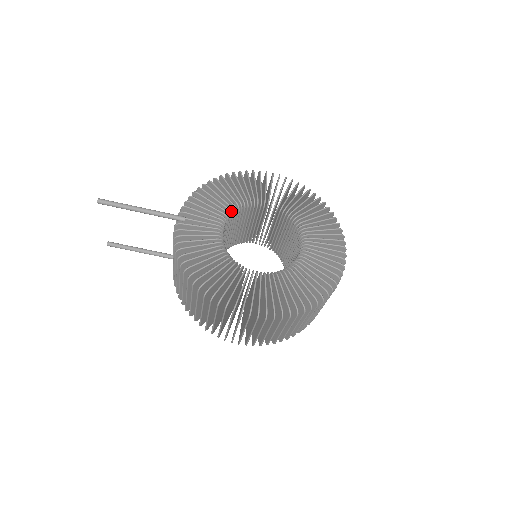
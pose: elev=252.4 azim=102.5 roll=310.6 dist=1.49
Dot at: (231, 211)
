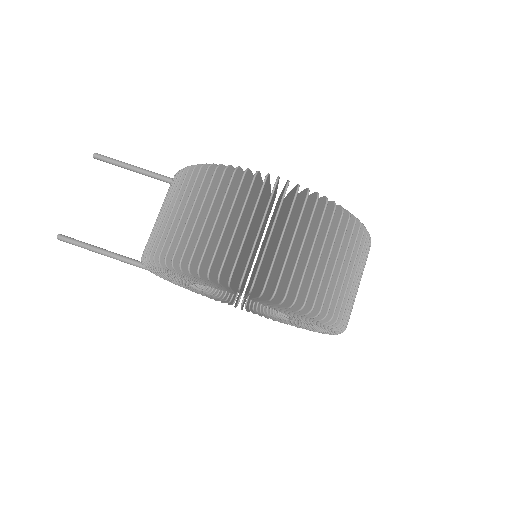
Dot at: occluded
